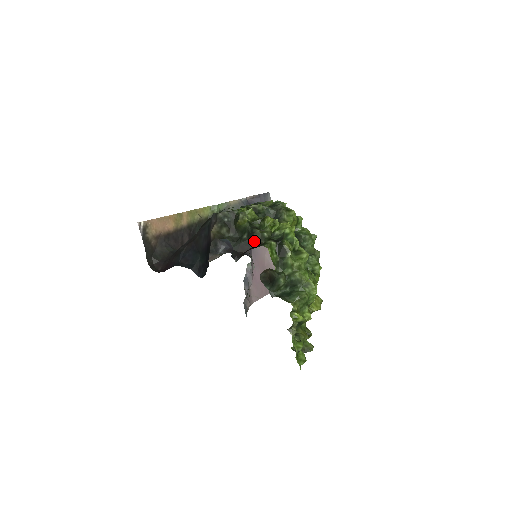
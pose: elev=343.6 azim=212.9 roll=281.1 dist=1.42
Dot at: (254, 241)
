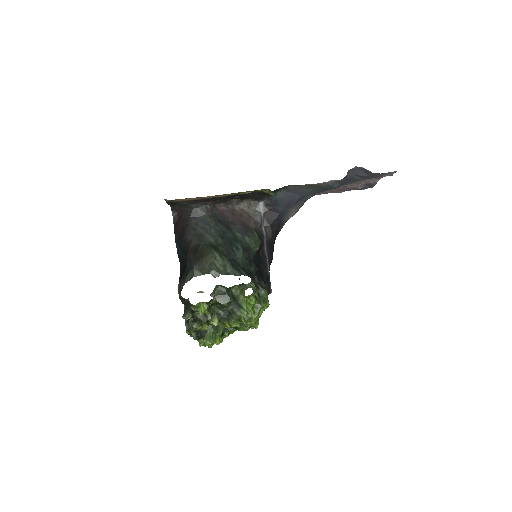
Dot at: occluded
